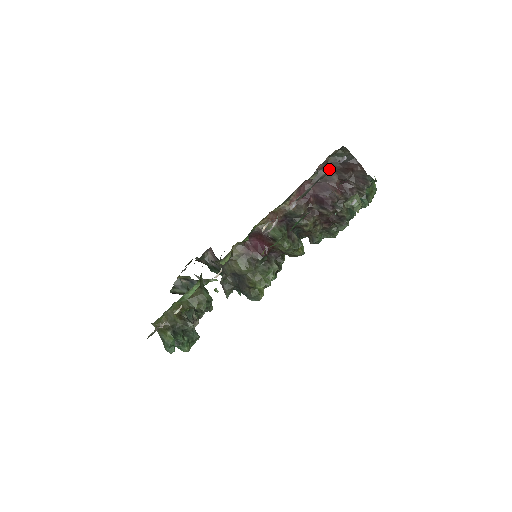
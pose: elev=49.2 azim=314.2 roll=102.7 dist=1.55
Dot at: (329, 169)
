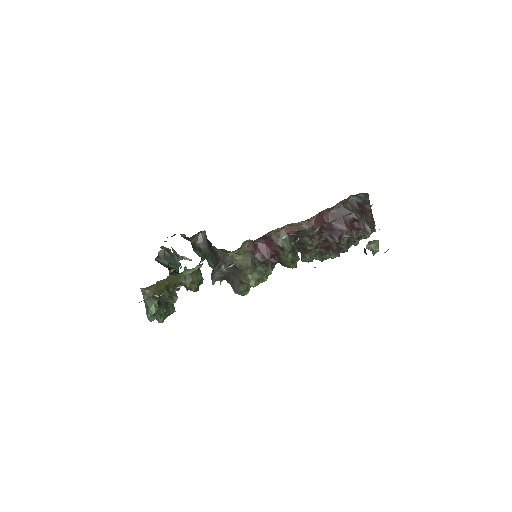
Dot at: occluded
